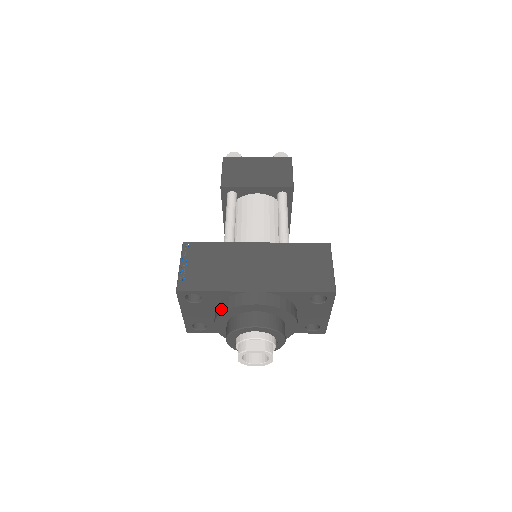
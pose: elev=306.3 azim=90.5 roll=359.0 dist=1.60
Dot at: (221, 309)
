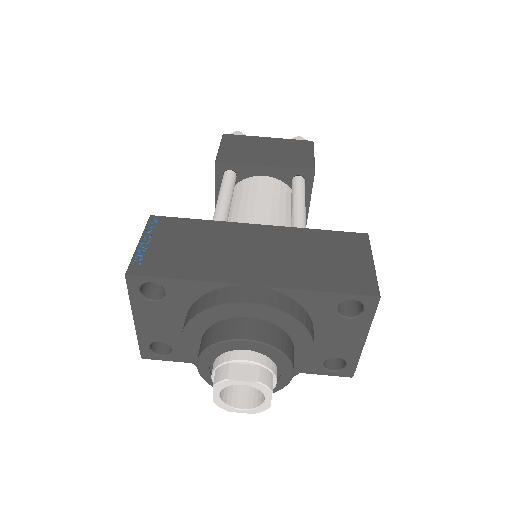
Dot at: (194, 311)
